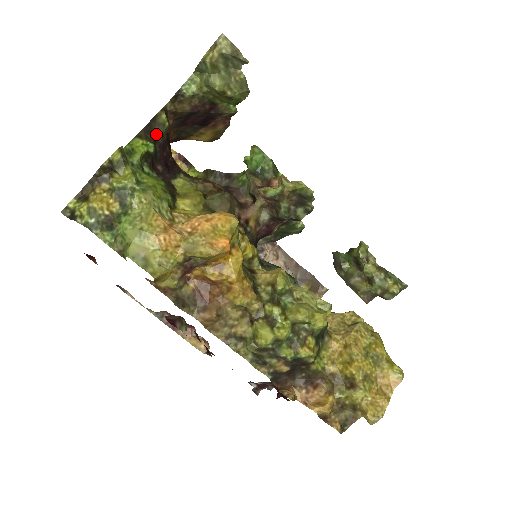
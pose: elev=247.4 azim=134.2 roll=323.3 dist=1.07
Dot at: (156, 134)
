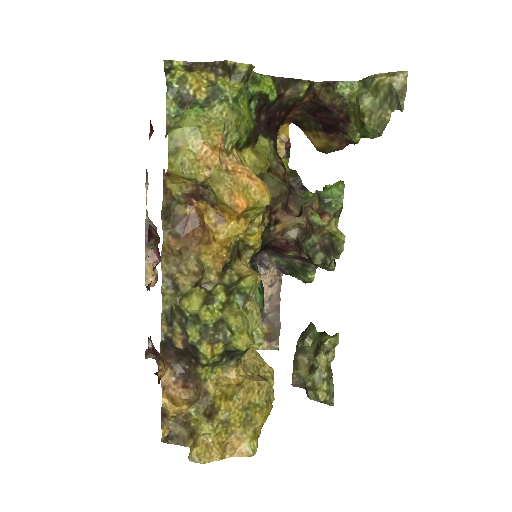
Dot at: (287, 92)
